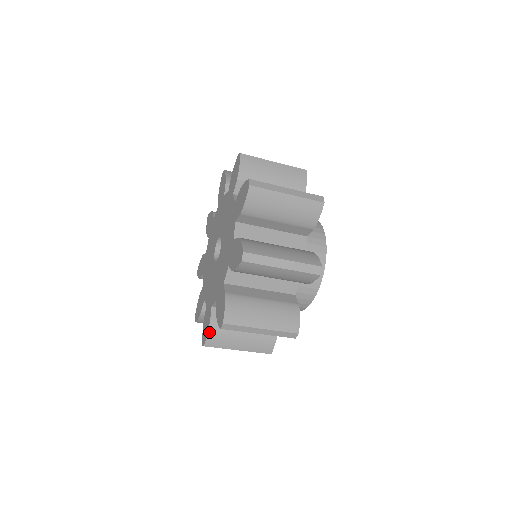
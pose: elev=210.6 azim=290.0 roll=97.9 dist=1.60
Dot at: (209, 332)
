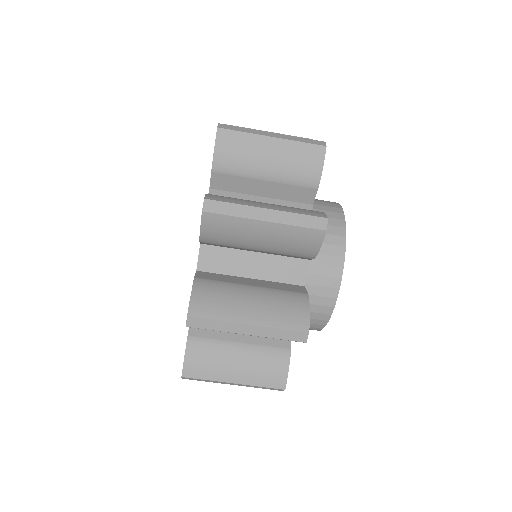
Dot at: occluded
